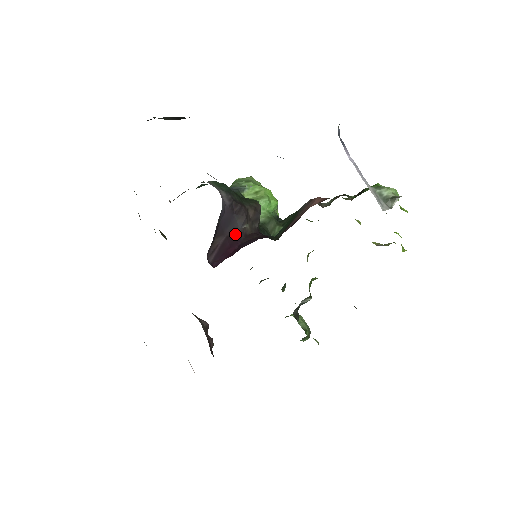
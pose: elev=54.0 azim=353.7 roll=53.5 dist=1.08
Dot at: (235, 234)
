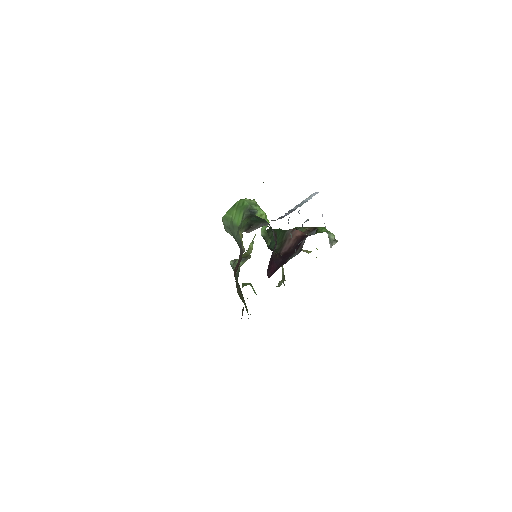
Dot at: (273, 255)
